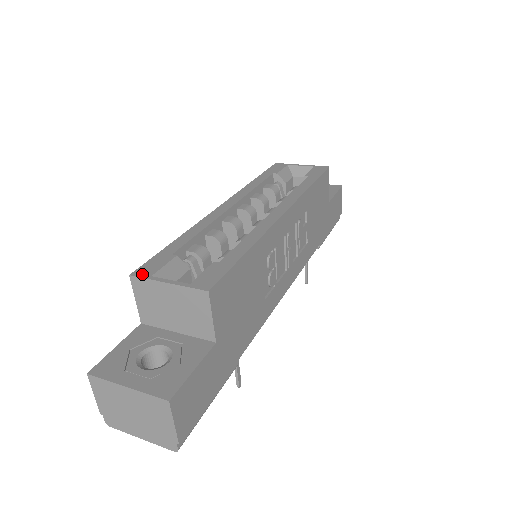
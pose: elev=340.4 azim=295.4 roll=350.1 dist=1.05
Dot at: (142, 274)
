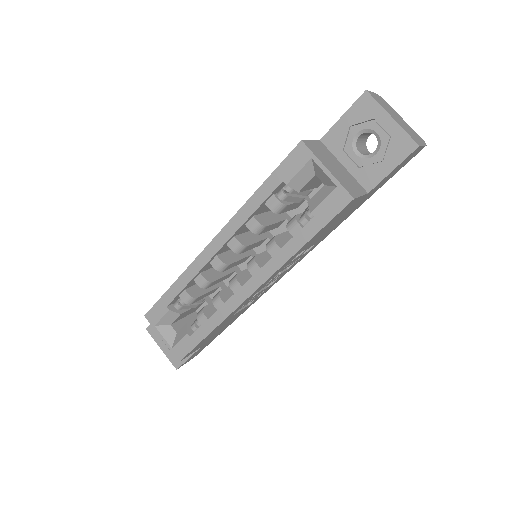
Dot at: (150, 320)
